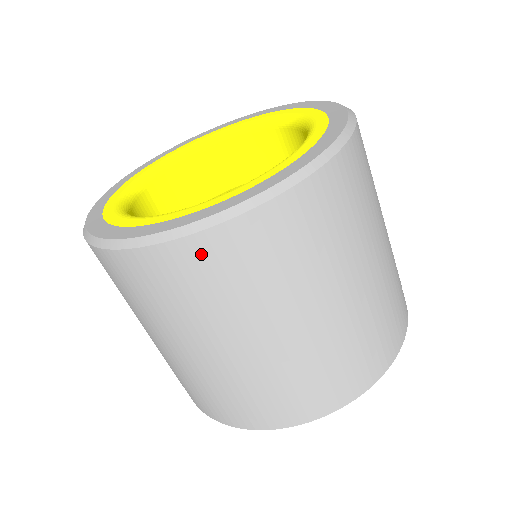
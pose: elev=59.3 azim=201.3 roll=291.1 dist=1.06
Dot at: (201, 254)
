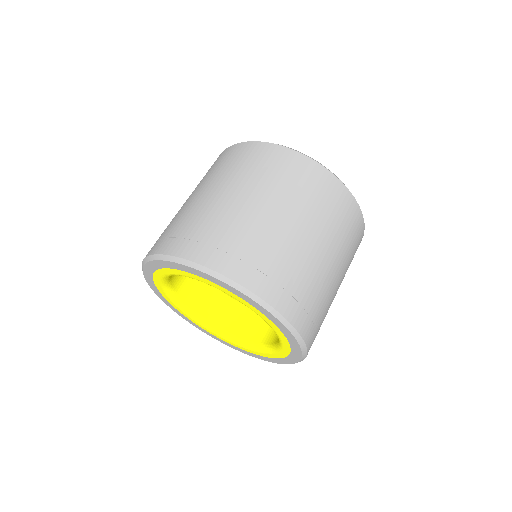
Dot at: (329, 183)
